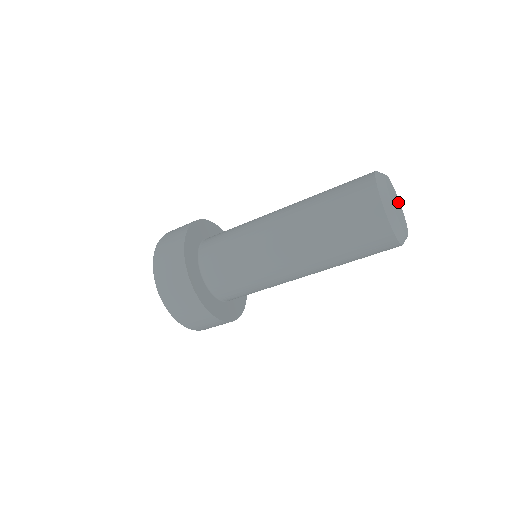
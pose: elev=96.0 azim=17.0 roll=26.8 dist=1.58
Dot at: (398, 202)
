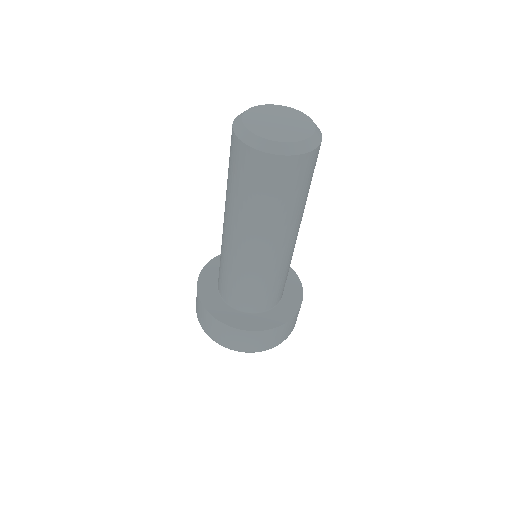
Dot at: (301, 125)
